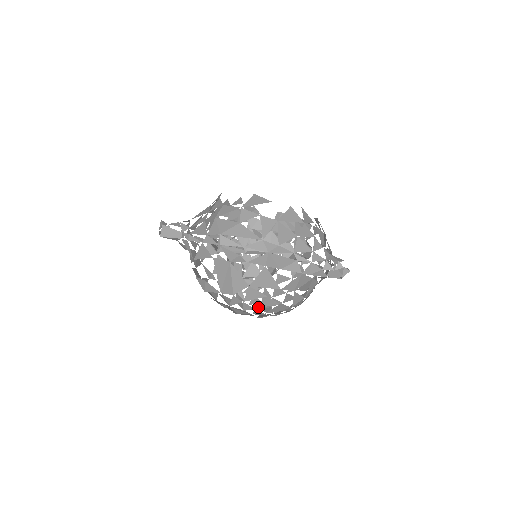
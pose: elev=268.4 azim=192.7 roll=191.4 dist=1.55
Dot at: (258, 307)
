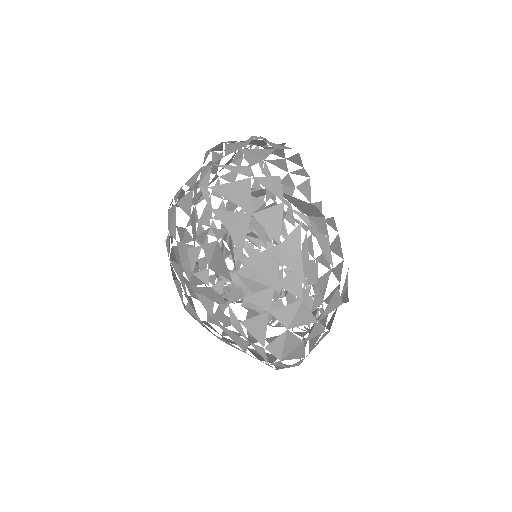
Dot at: occluded
